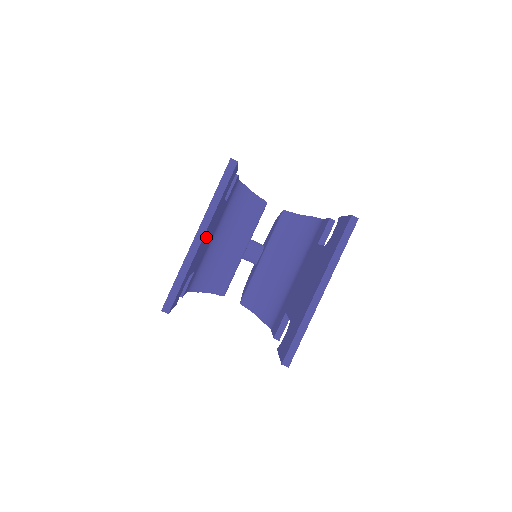
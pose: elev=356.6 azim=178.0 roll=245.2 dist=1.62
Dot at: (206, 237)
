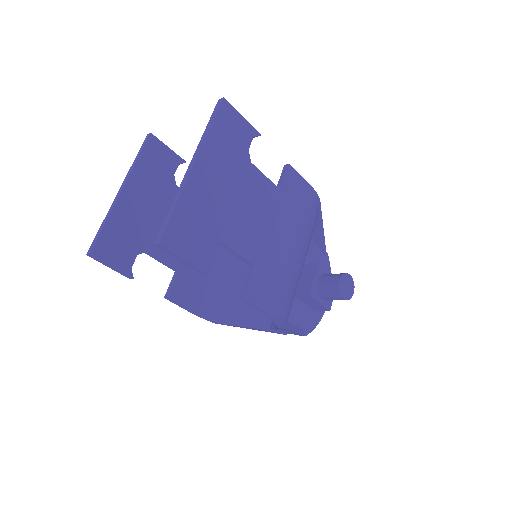
Dot at: (154, 211)
